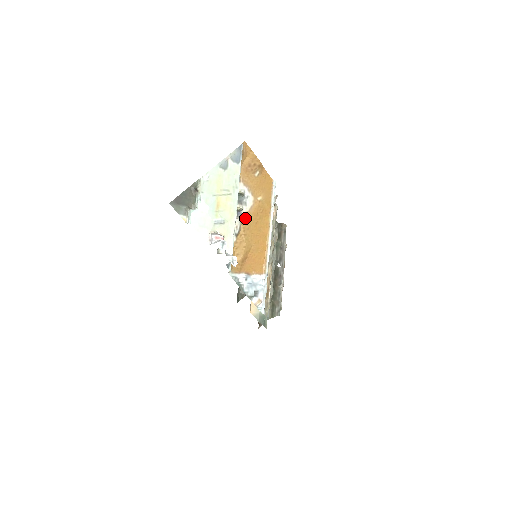
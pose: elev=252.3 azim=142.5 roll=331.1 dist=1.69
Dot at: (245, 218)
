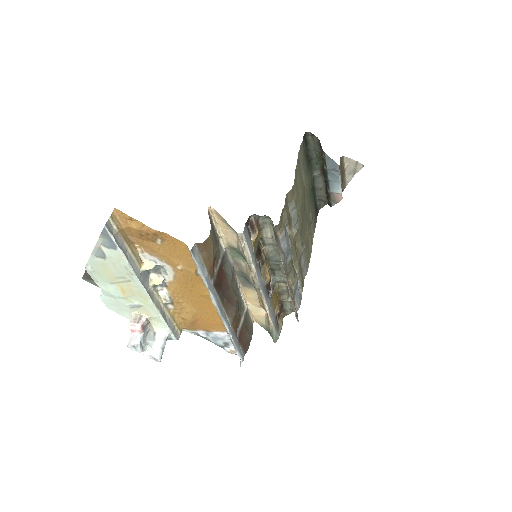
Dot at: (172, 287)
